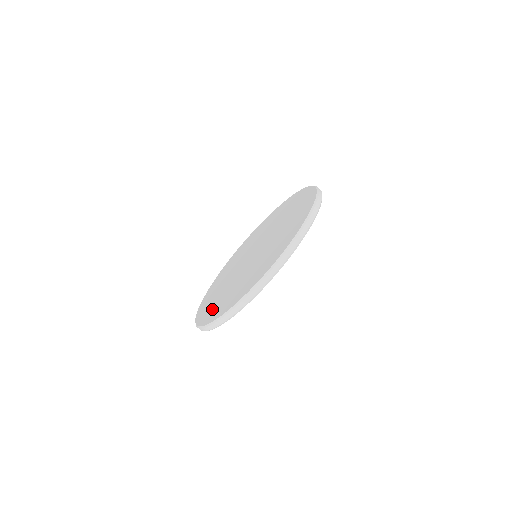
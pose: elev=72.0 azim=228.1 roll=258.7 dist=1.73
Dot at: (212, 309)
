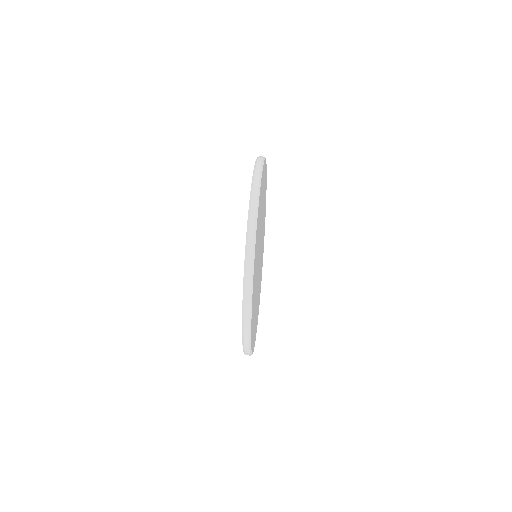
Dot at: occluded
